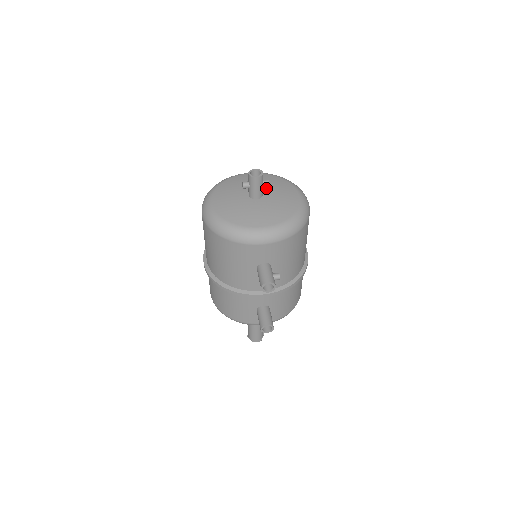
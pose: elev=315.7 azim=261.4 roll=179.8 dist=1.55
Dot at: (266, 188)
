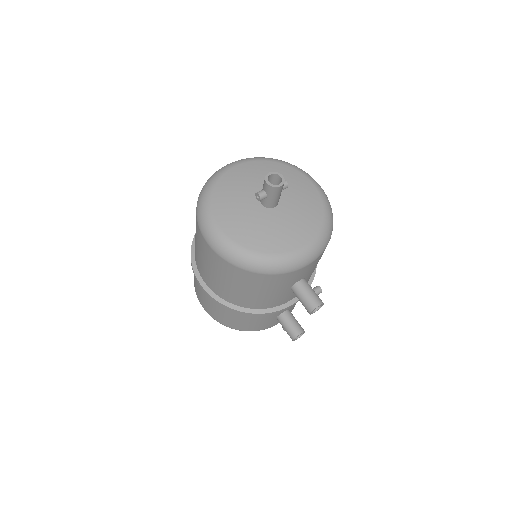
Dot at: occluded
